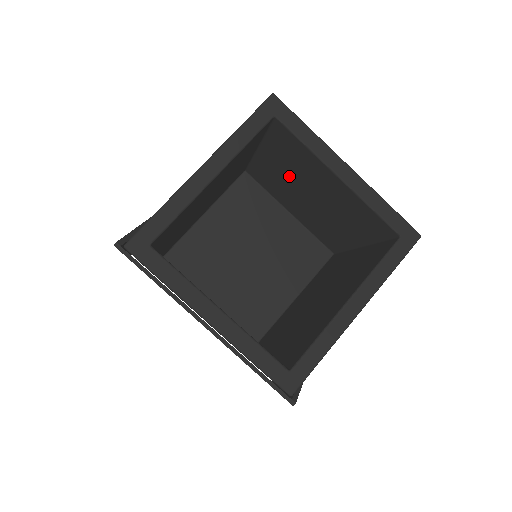
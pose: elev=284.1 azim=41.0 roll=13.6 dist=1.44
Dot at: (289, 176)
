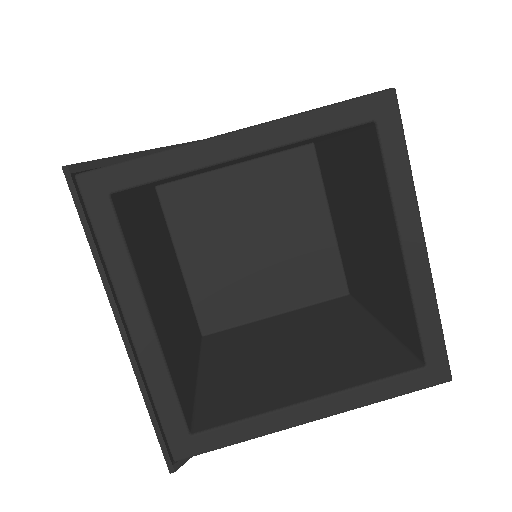
Dot at: (352, 193)
